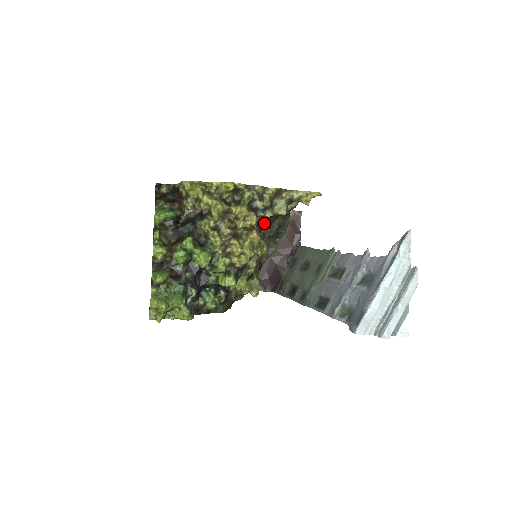
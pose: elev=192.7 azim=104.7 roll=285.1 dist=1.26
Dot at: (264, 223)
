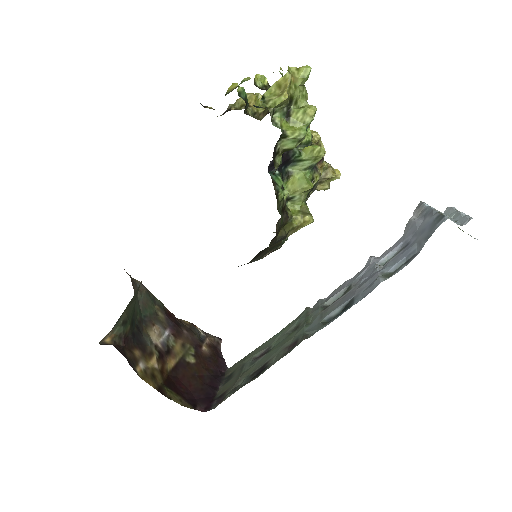
Dot at: occluded
